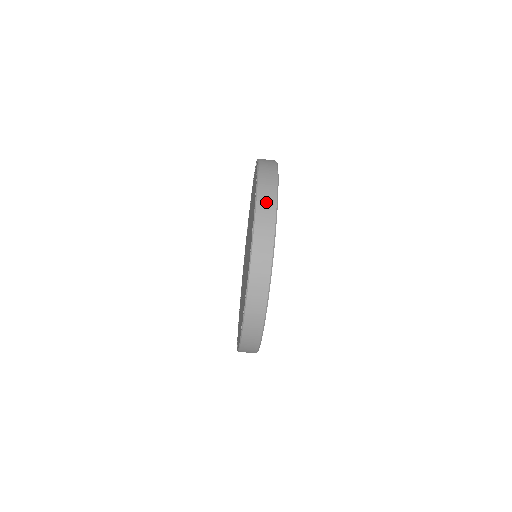
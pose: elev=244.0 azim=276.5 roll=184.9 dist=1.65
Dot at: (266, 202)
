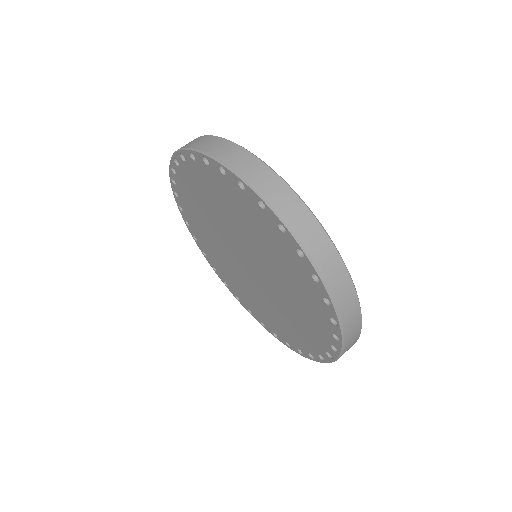
Dot at: (208, 143)
